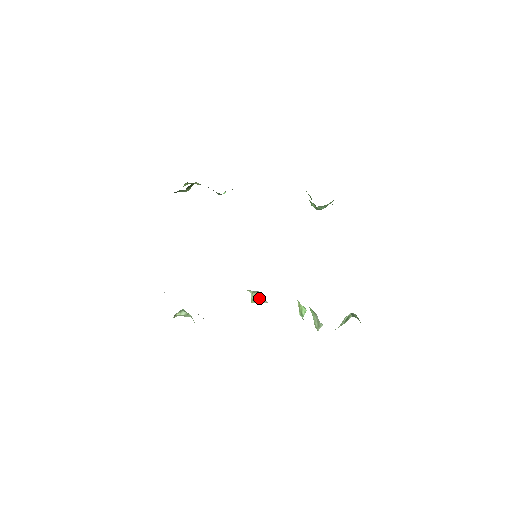
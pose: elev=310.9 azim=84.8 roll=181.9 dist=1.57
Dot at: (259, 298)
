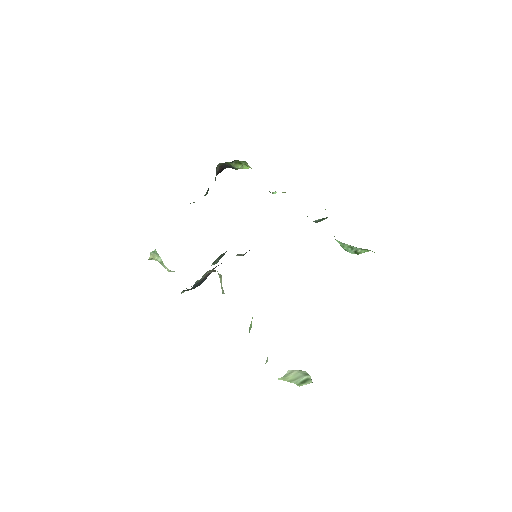
Dot at: occluded
